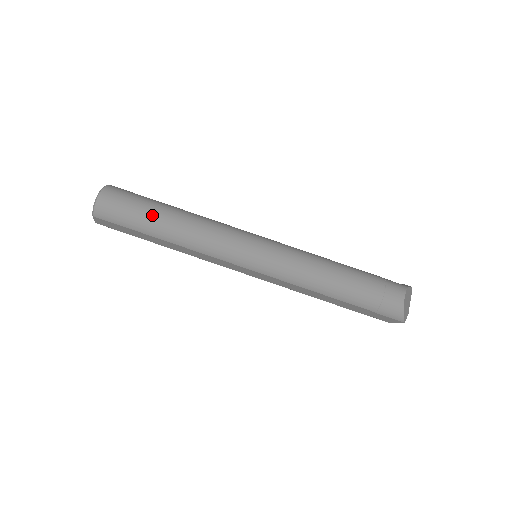
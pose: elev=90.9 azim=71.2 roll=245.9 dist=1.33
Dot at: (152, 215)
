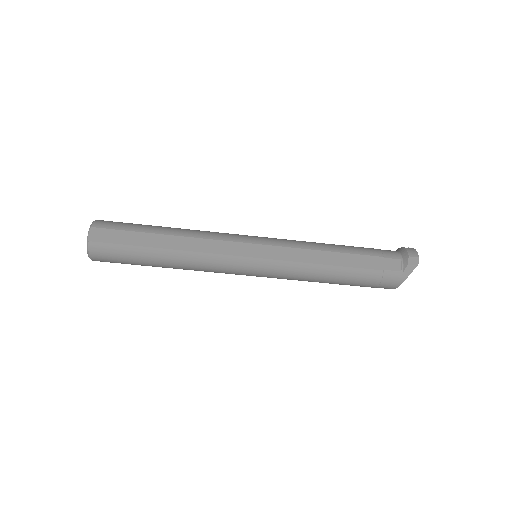
Dot at: occluded
